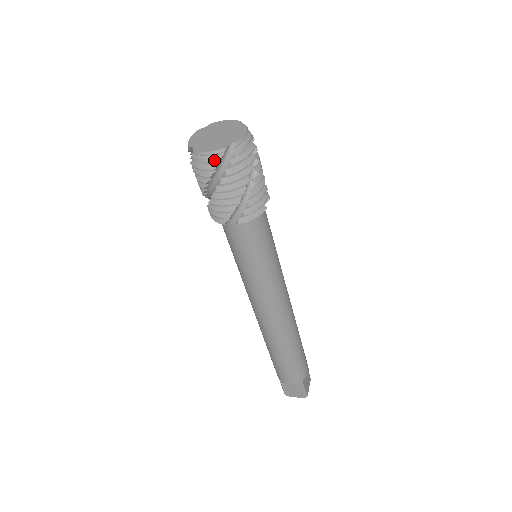
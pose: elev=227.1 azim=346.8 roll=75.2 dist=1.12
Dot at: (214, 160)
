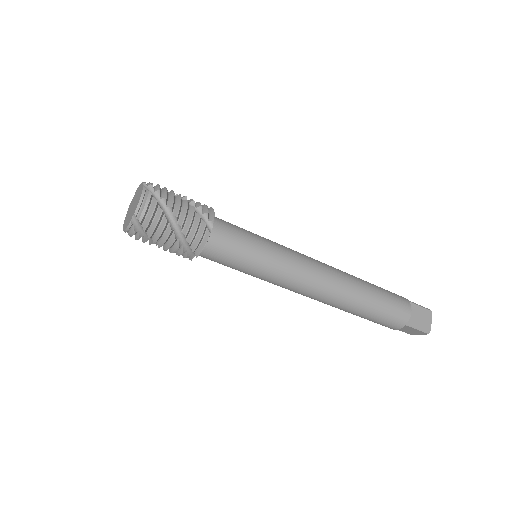
Dot at: (132, 233)
